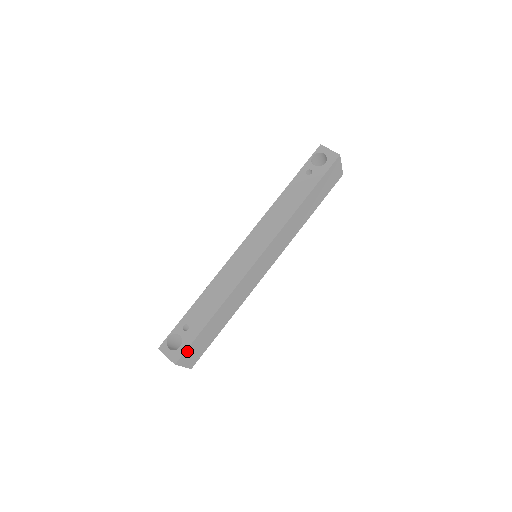
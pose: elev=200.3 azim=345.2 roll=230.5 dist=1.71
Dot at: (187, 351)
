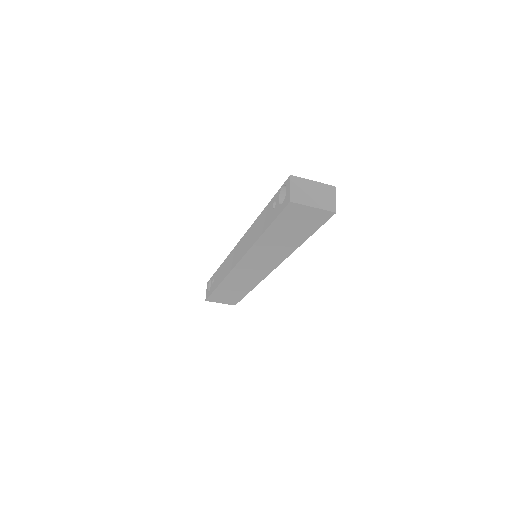
Dot at: (212, 297)
